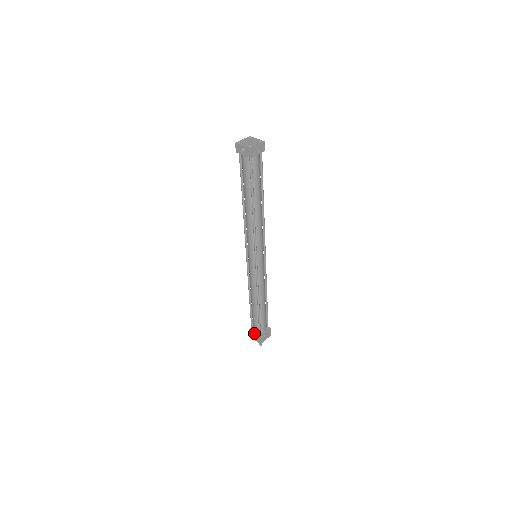
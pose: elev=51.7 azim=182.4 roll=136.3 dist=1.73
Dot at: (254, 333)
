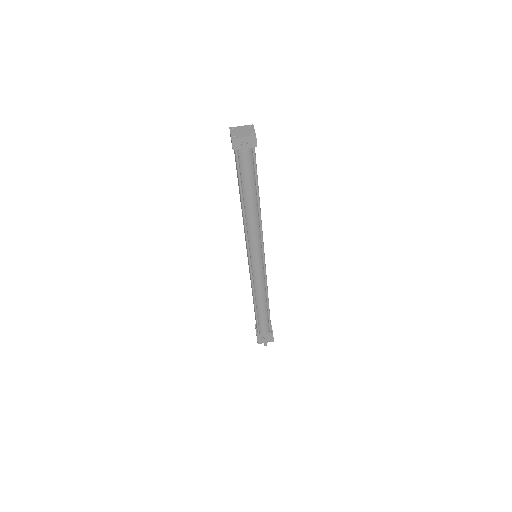
Dot at: (256, 330)
